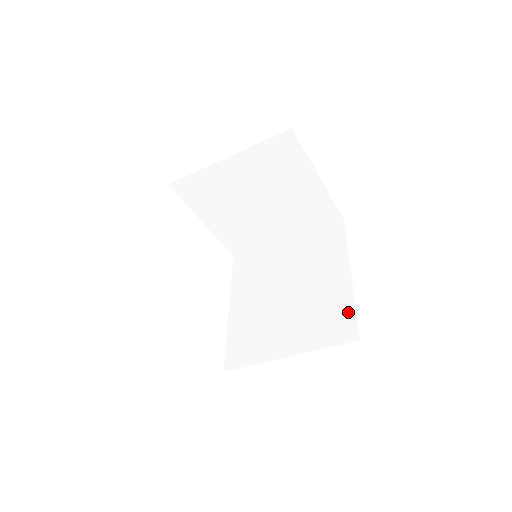
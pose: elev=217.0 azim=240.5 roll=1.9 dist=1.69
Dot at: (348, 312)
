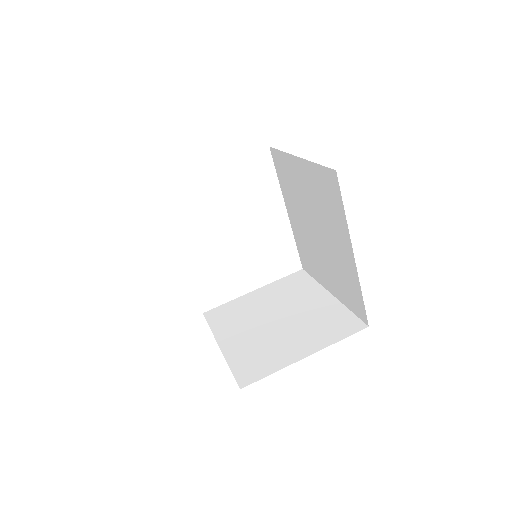
Dot at: (358, 295)
